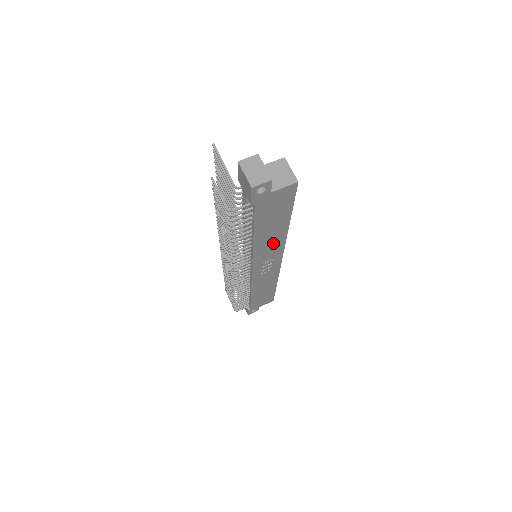
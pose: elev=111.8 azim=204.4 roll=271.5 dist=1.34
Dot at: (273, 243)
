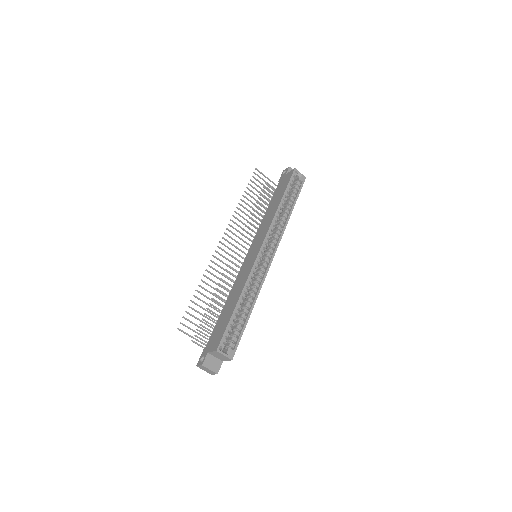
Dot at: occluded
